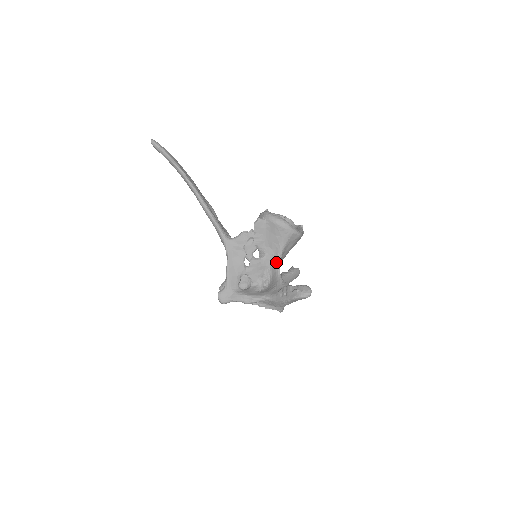
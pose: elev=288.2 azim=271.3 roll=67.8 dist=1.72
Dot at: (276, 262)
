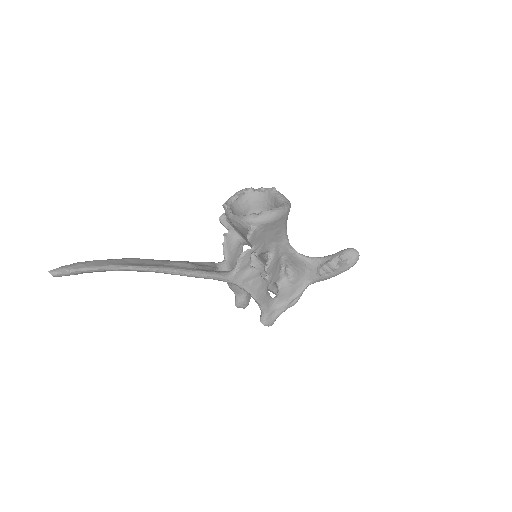
Dot at: (288, 248)
